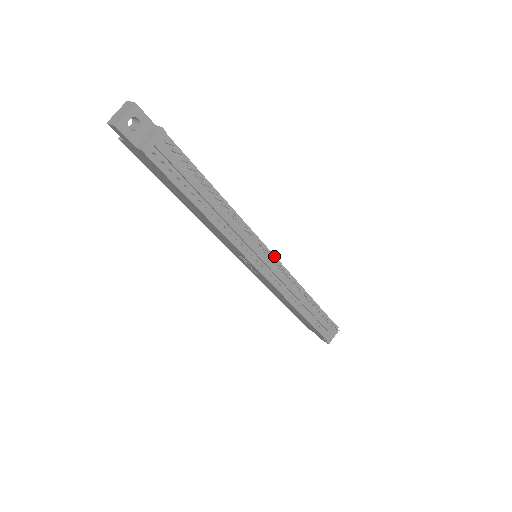
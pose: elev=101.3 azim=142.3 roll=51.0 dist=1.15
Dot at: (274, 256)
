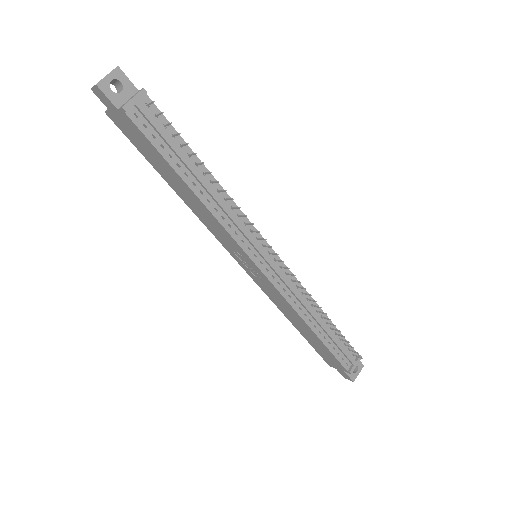
Dot at: occluded
